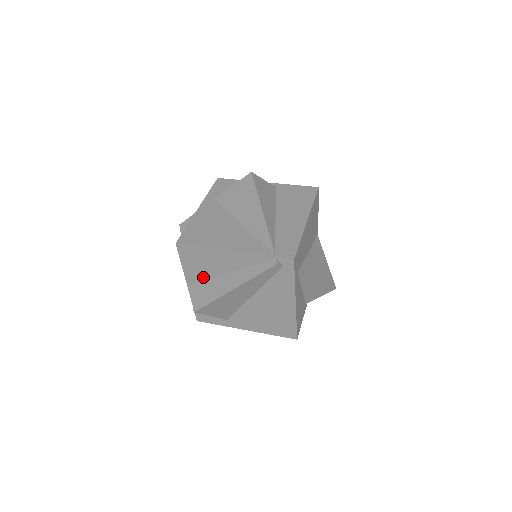
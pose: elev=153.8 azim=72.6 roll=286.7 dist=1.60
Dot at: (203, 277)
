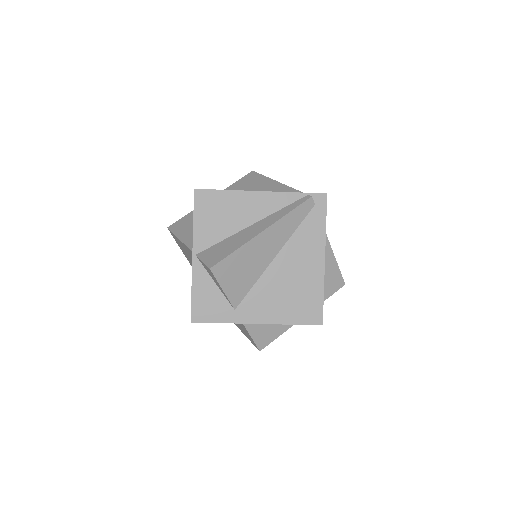
Dot at: (217, 238)
